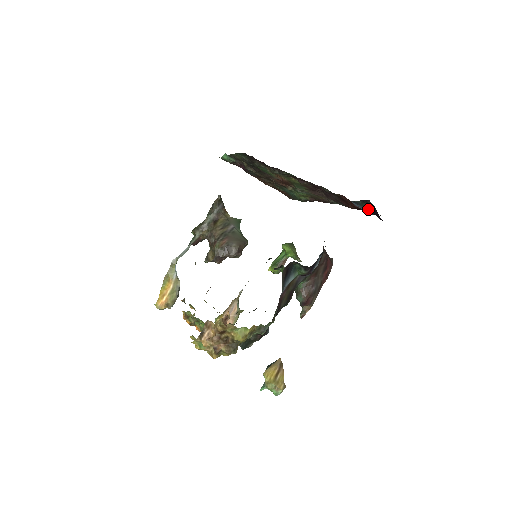
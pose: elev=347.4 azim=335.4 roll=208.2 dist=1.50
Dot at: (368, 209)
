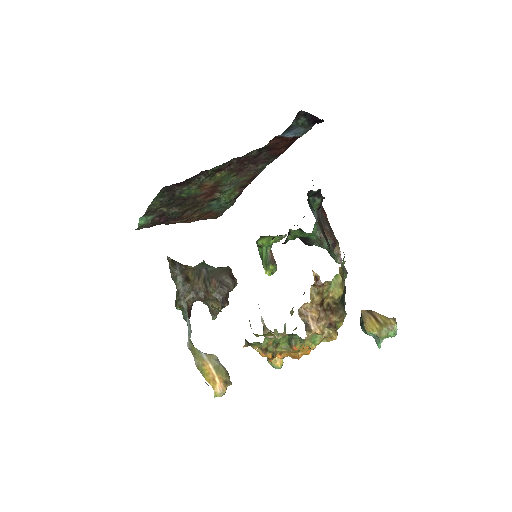
Dot at: (304, 123)
